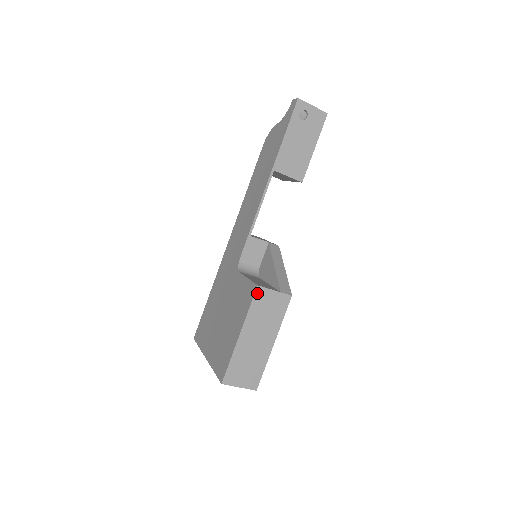
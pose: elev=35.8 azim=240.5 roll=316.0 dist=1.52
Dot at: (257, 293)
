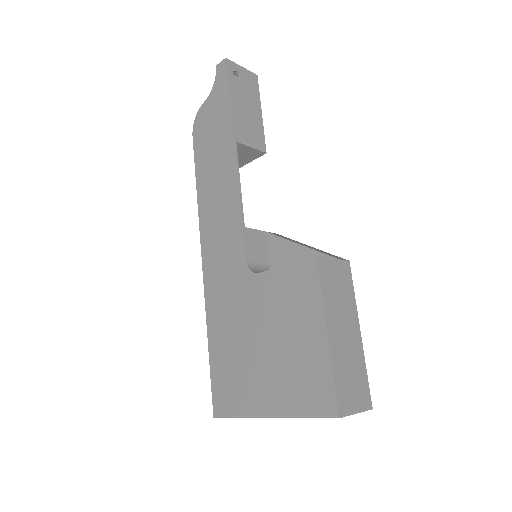
Dot at: (320, 267)
